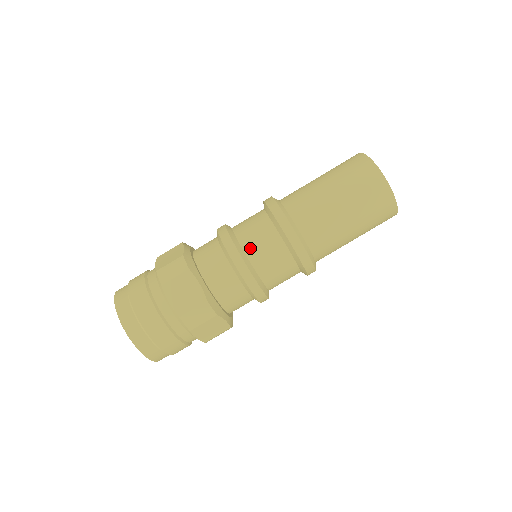
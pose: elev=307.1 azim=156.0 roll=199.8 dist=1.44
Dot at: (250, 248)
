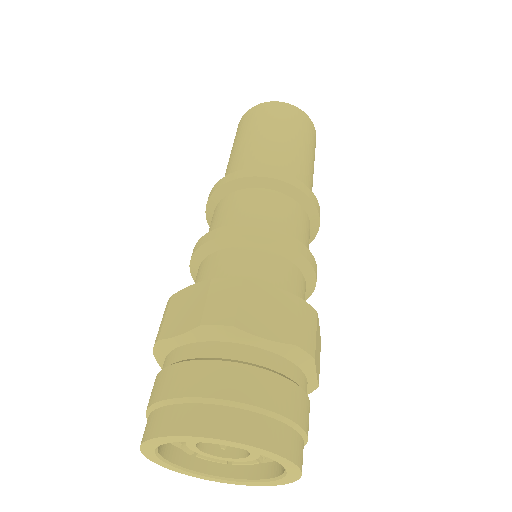
Dot at: (267, 221)
